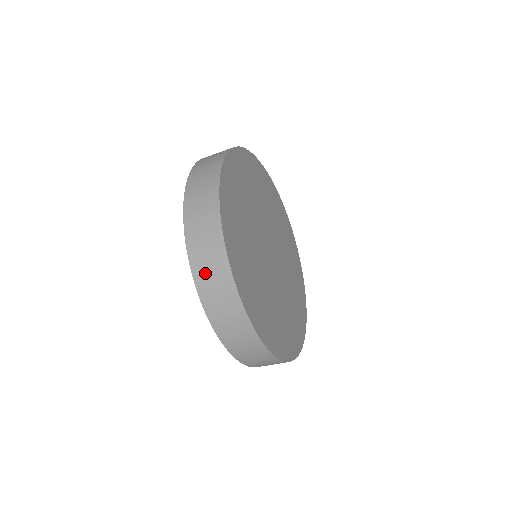
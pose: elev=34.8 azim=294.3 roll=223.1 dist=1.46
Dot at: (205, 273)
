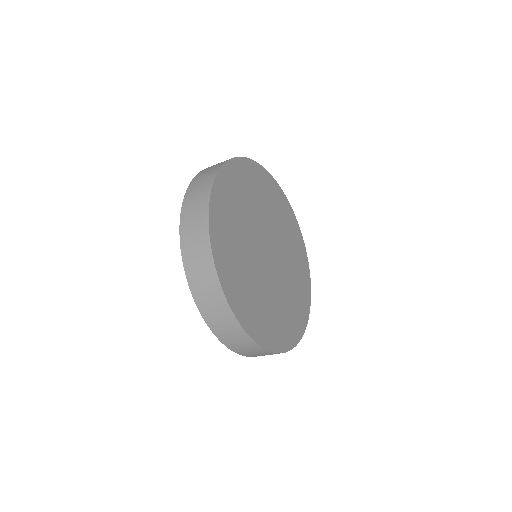
Dot at: (192, 257)
